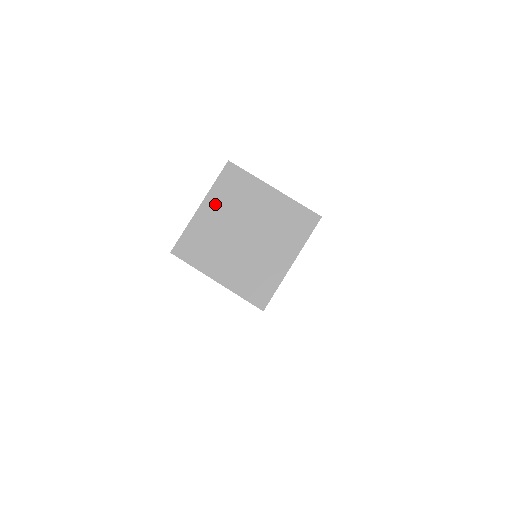
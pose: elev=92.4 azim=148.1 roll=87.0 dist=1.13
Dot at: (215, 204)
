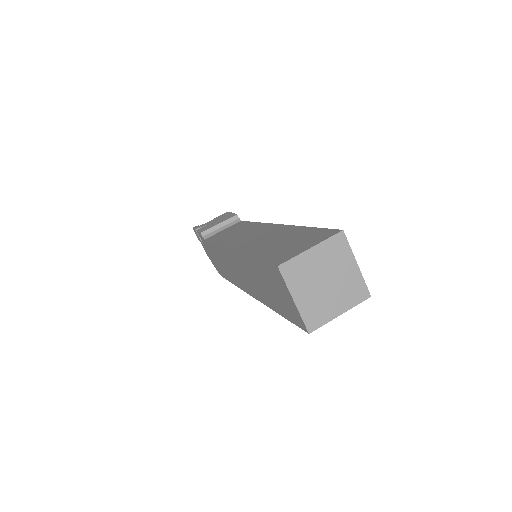
Dot at: (321, 252)
